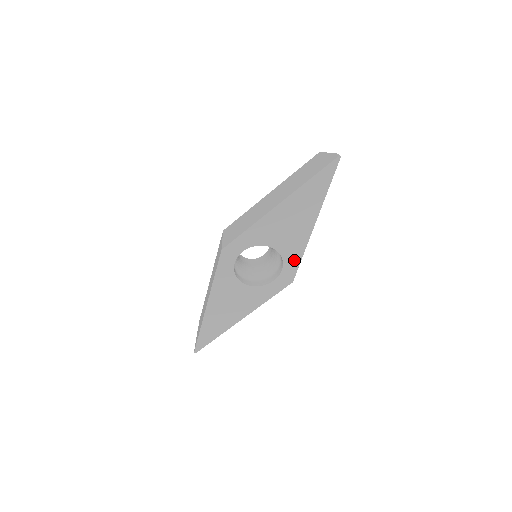
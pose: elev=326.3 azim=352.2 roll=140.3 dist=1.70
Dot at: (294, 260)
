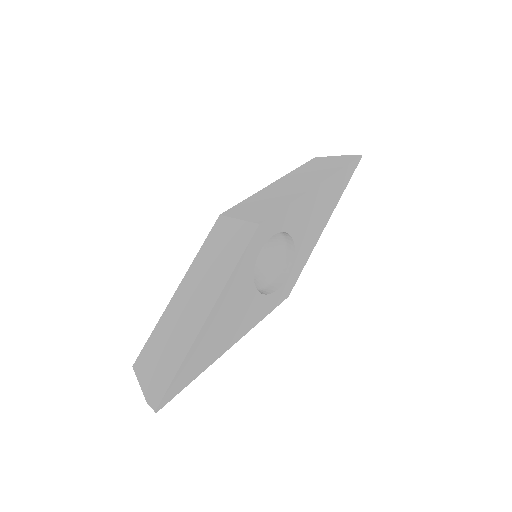
Dot at: (300, 265)
